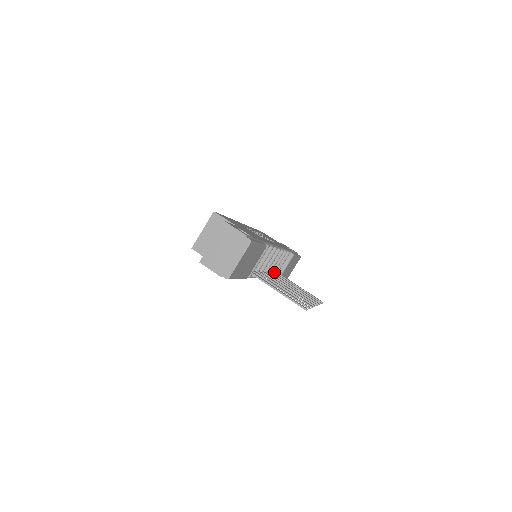
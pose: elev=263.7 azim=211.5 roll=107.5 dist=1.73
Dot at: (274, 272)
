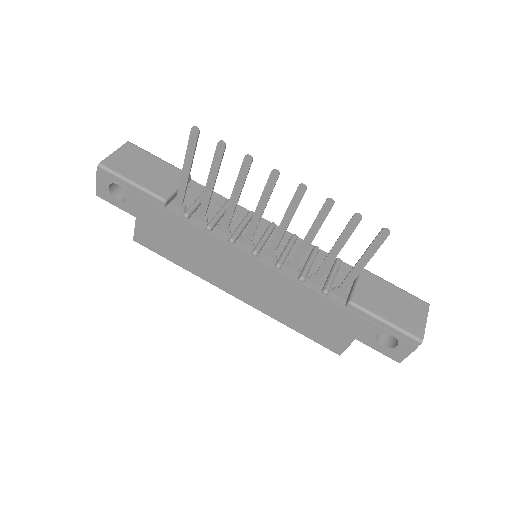
Dot at: (305, 271)
